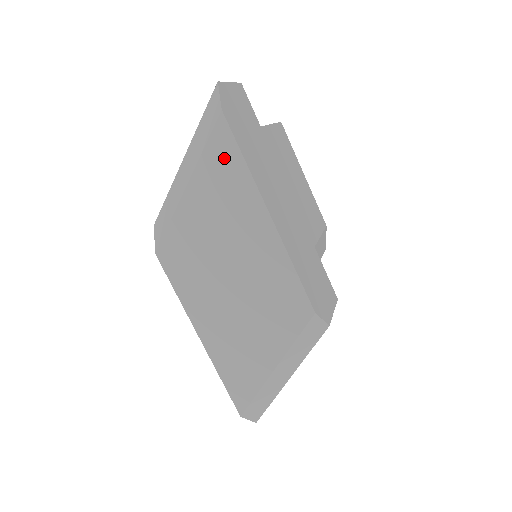
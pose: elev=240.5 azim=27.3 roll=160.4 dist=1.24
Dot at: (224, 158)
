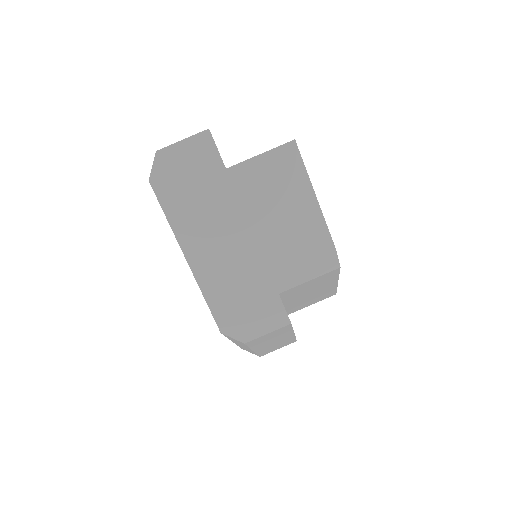
Dot at: occluded
